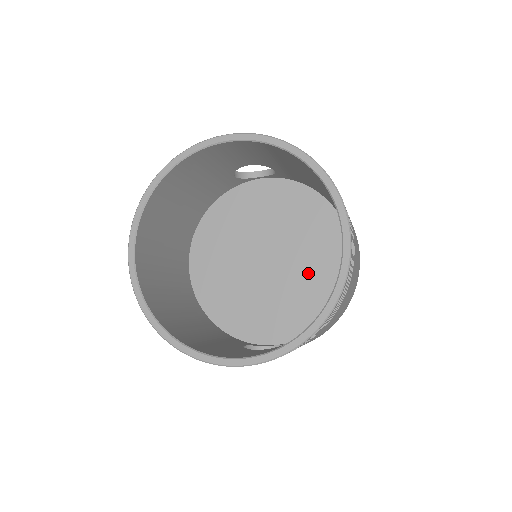
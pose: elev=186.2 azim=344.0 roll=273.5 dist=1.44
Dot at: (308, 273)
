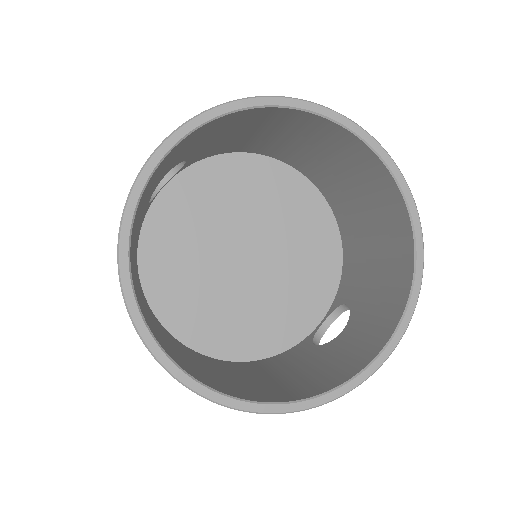
Dot at: (292, 232)
